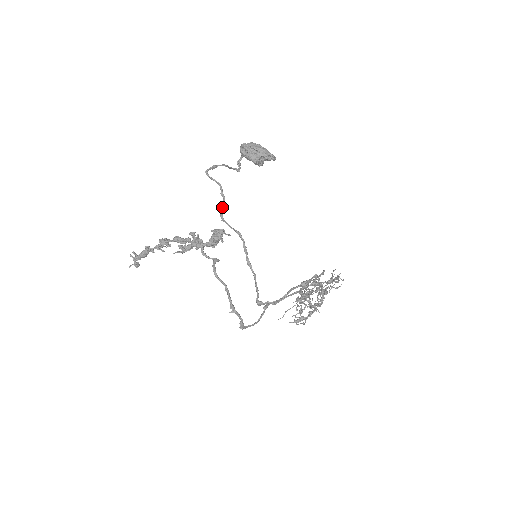
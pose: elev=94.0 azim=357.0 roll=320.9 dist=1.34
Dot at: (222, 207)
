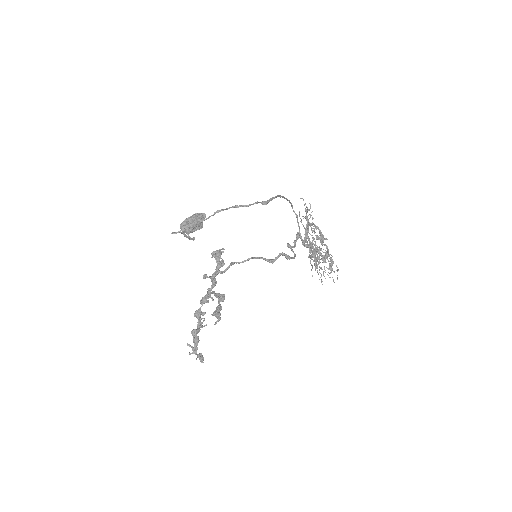
Dot at: (197, 225)
